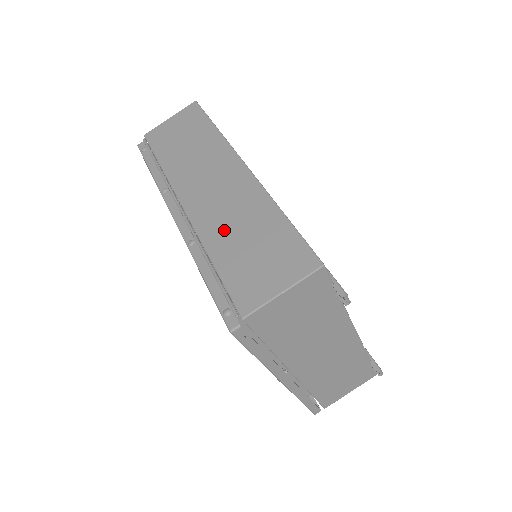
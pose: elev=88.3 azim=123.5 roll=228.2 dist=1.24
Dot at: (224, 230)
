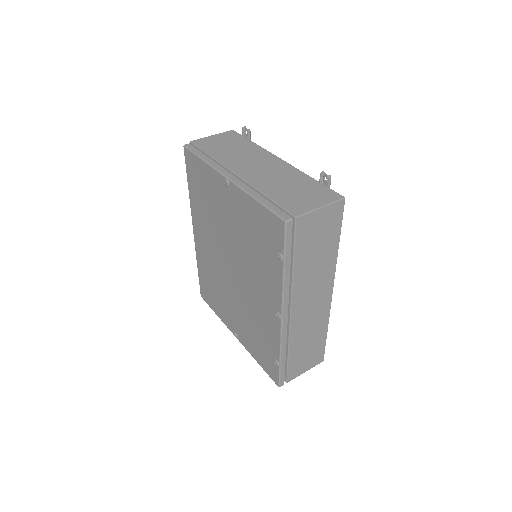
Dot at: occluded
